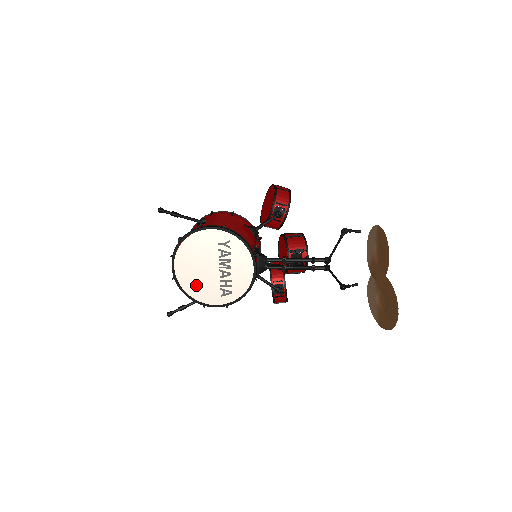
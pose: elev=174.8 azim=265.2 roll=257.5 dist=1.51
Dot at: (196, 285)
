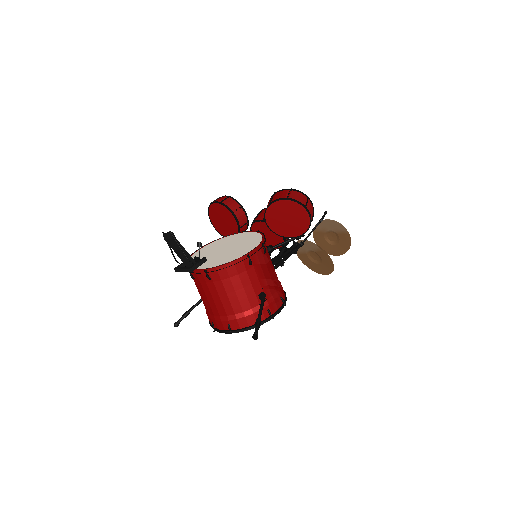
Dot at: occluded
